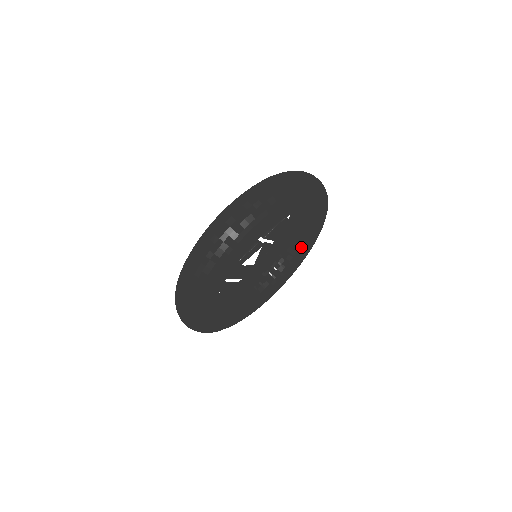
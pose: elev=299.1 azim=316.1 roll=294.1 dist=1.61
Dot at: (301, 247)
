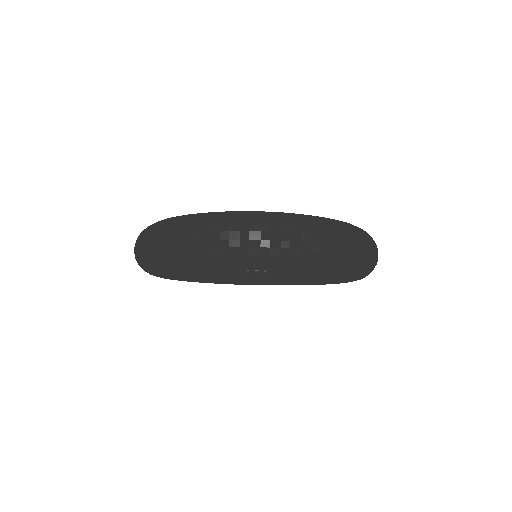
Dot at: (323, 276)
